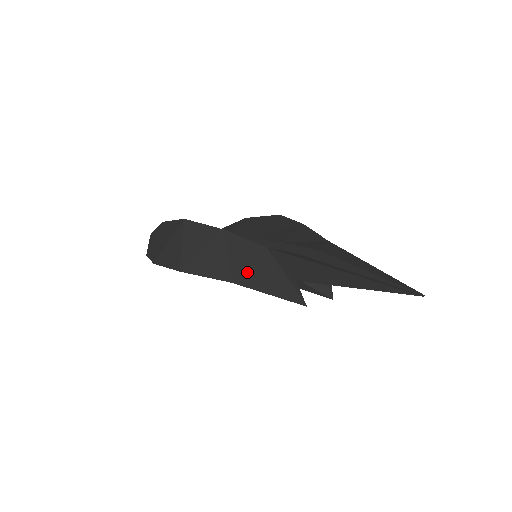
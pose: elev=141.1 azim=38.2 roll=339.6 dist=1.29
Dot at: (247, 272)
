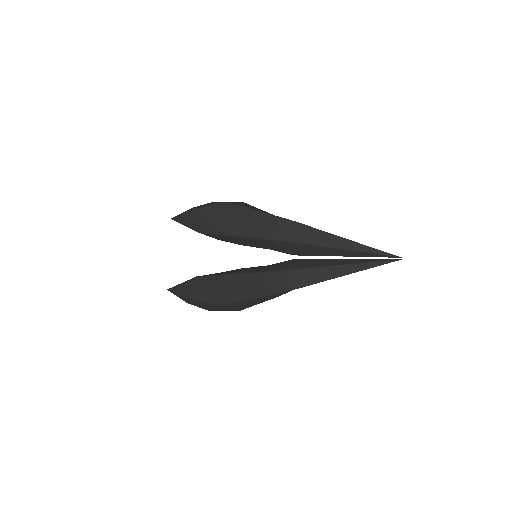
Dot at: occluded
